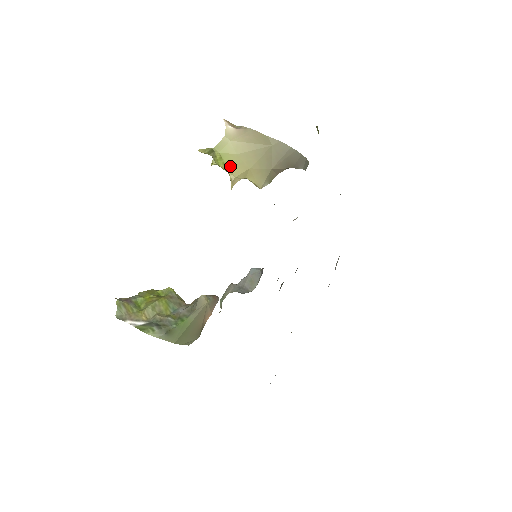
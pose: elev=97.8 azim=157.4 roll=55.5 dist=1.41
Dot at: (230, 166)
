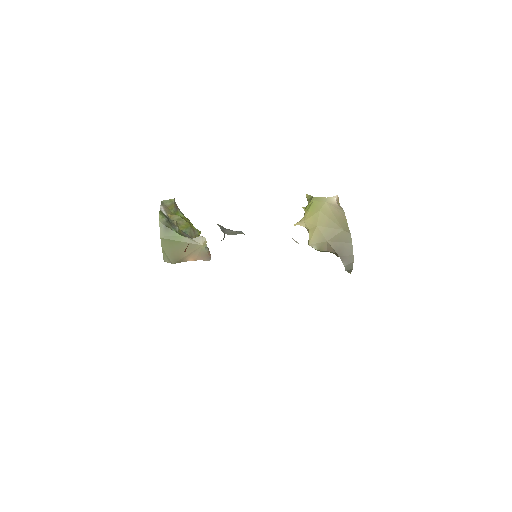
Dot at: (309, 213)
